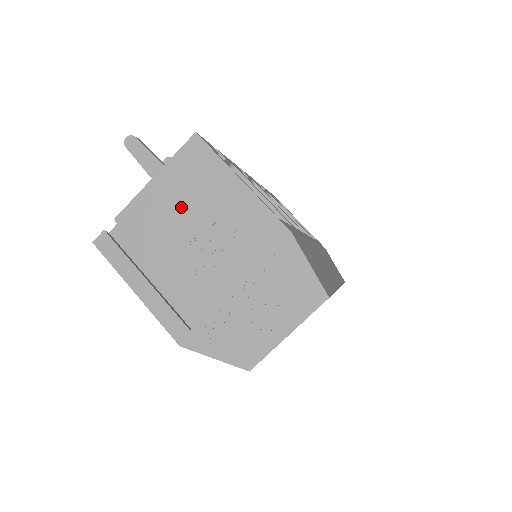
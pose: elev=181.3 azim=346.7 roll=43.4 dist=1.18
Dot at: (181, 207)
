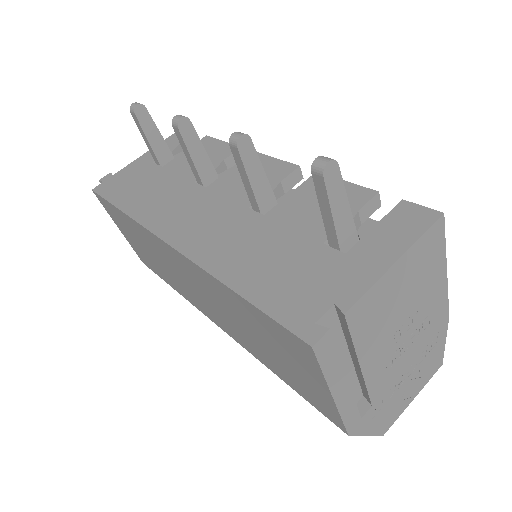
Dot at: (403, 297)
